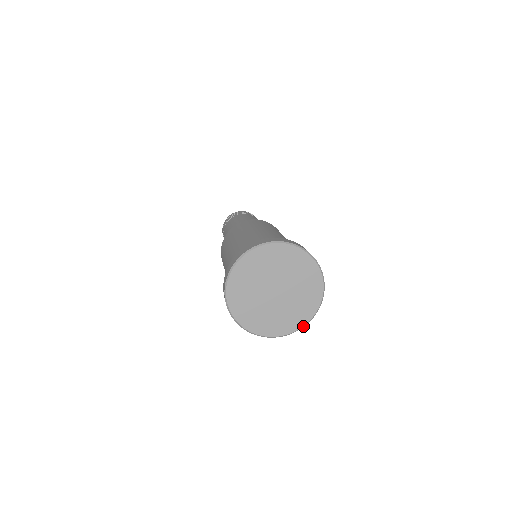
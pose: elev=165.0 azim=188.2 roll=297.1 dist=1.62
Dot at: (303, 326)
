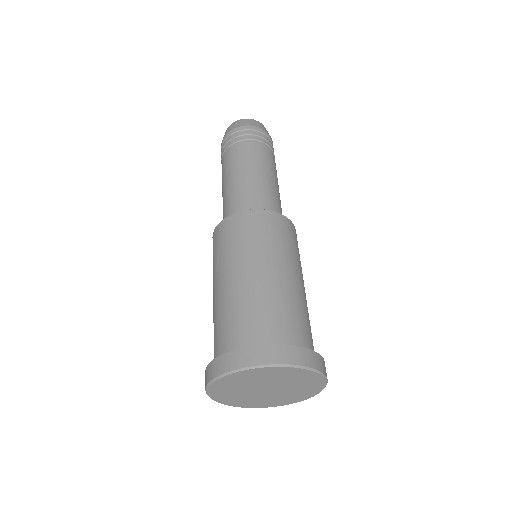
Dot at: occluded
